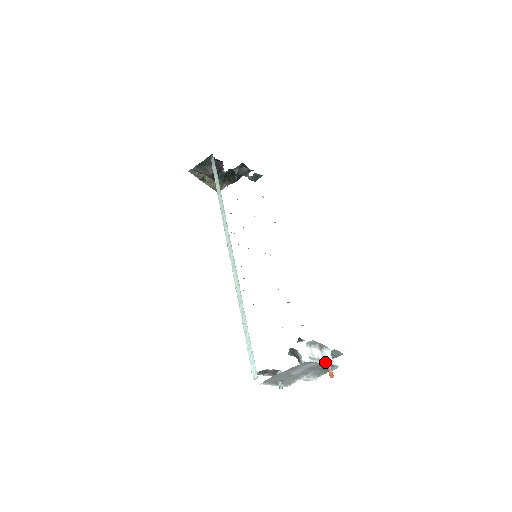
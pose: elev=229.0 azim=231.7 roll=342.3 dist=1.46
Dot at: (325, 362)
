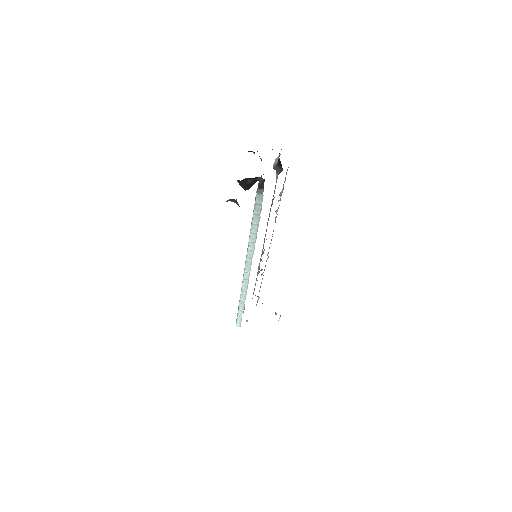
Dot at: occluded
